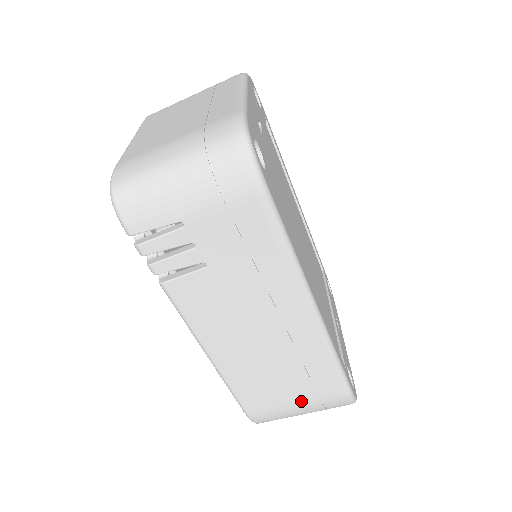
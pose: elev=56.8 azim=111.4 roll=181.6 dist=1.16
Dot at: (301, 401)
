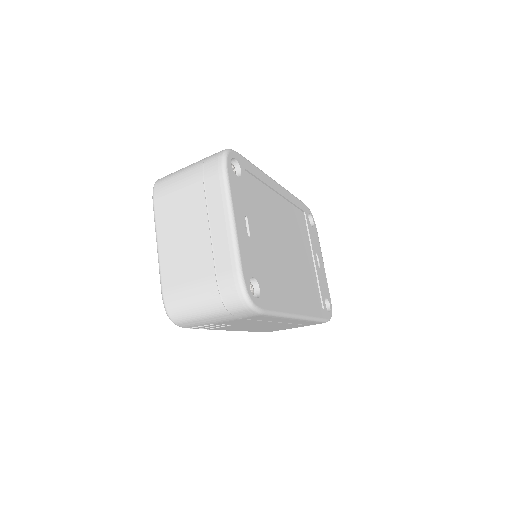
Dot at: occluded
